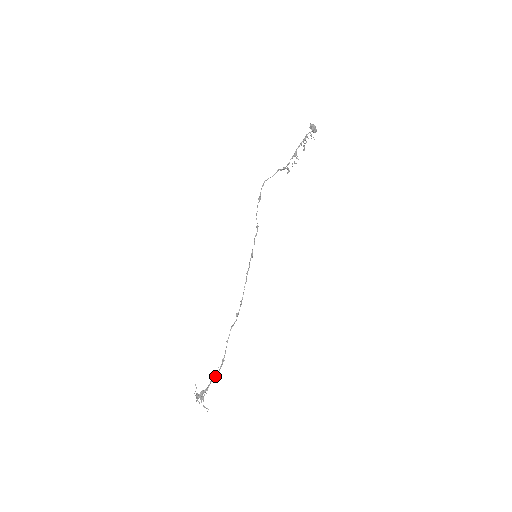
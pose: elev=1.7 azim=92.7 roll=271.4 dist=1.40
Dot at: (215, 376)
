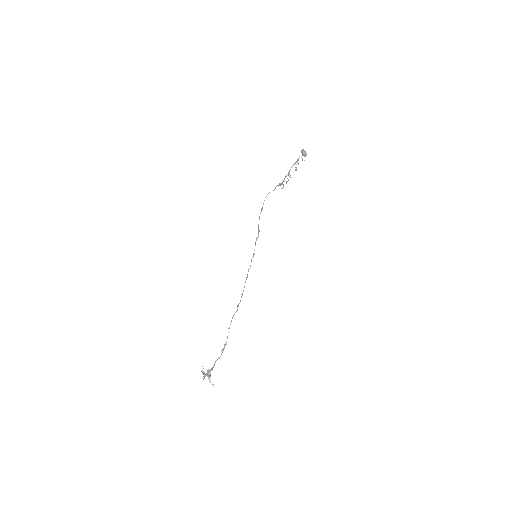
Dot at: (219, 358)
